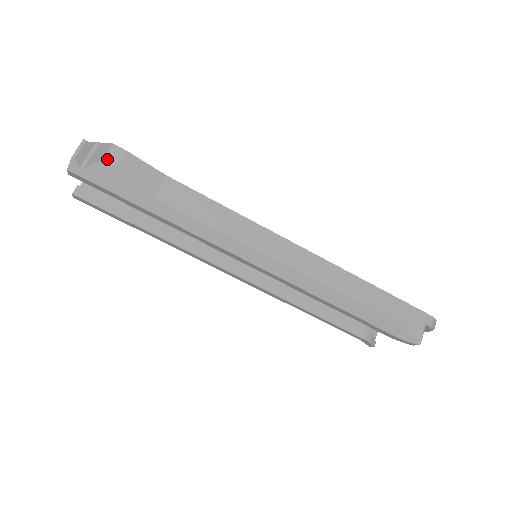
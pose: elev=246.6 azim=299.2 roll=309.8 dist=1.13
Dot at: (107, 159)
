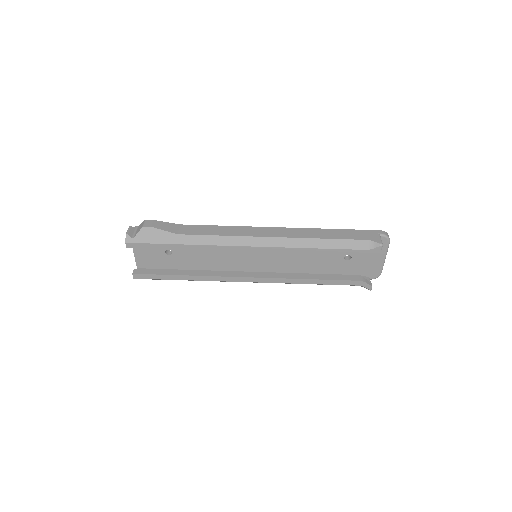
Dot at: (145, 226)
